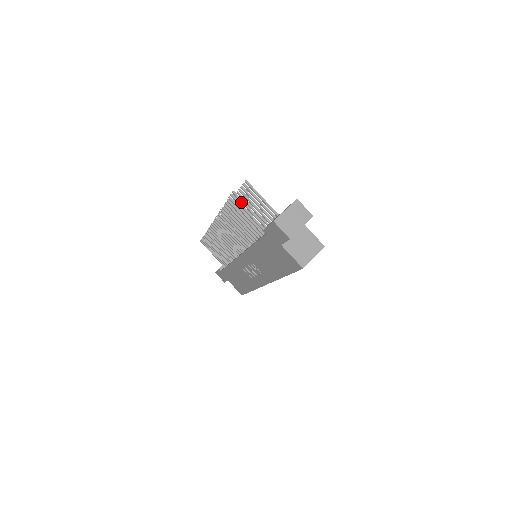
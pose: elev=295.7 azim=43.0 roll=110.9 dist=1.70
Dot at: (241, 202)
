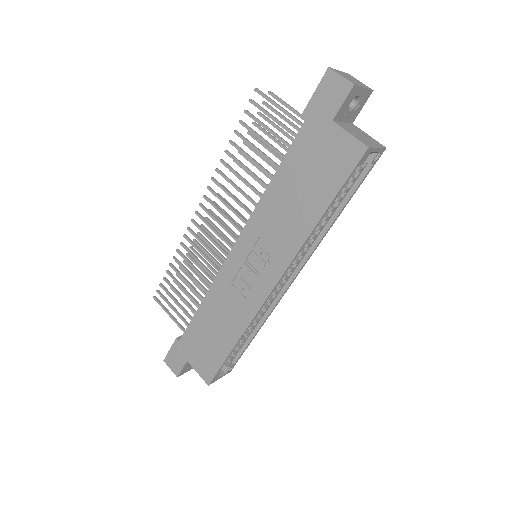
Dot at: (267, 98)
